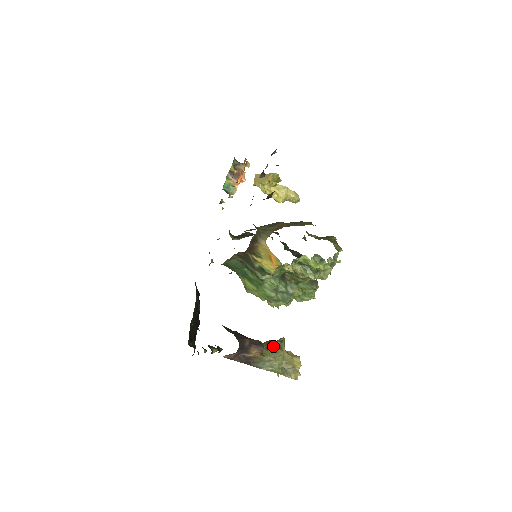
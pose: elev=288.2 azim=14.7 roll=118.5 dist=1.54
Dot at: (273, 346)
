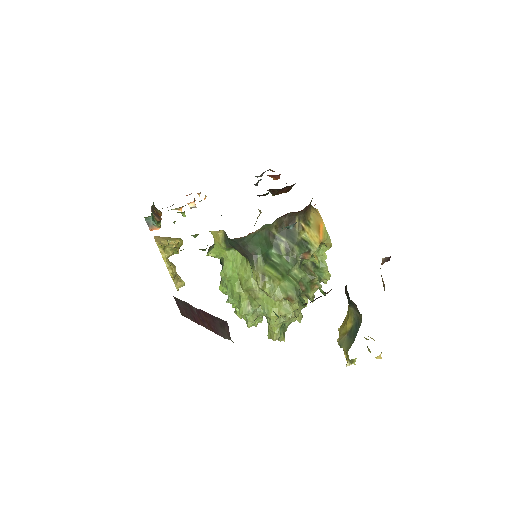
Dot at: occluded
